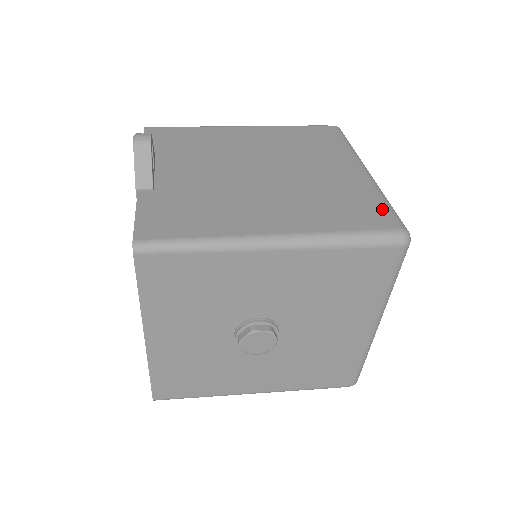
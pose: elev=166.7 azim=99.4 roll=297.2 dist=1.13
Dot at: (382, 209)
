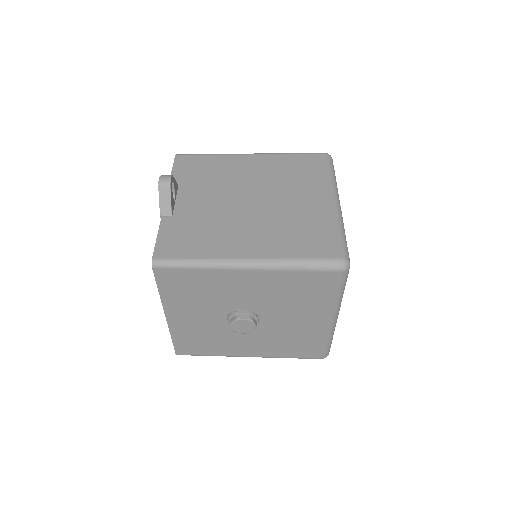
Dot at: (334, 240)
